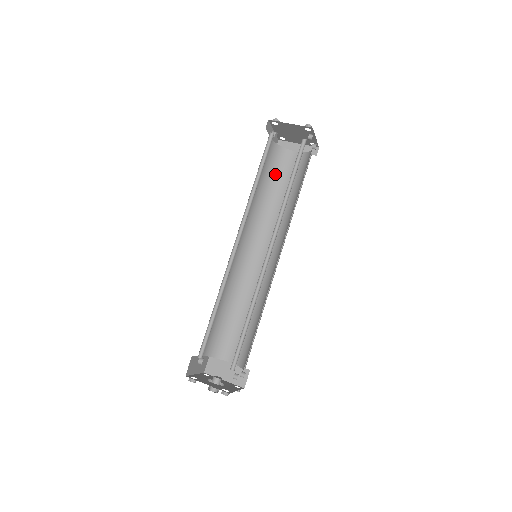
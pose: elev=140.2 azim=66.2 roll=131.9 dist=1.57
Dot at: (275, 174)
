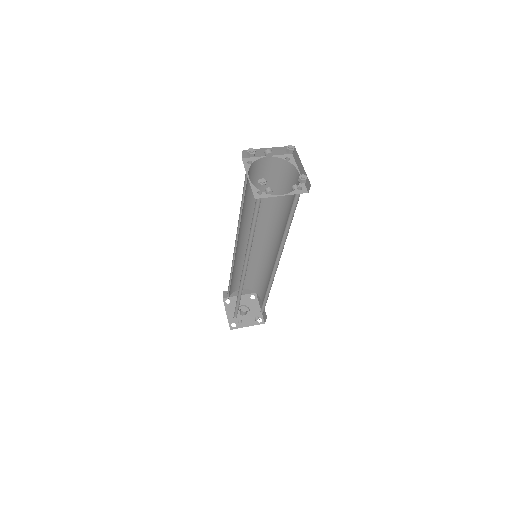
Dot at: (284, 186)
